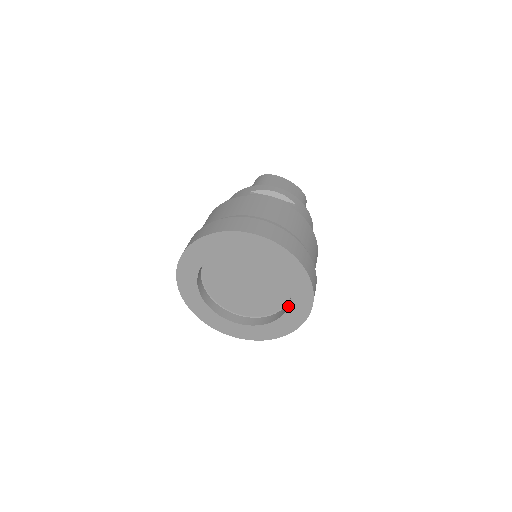
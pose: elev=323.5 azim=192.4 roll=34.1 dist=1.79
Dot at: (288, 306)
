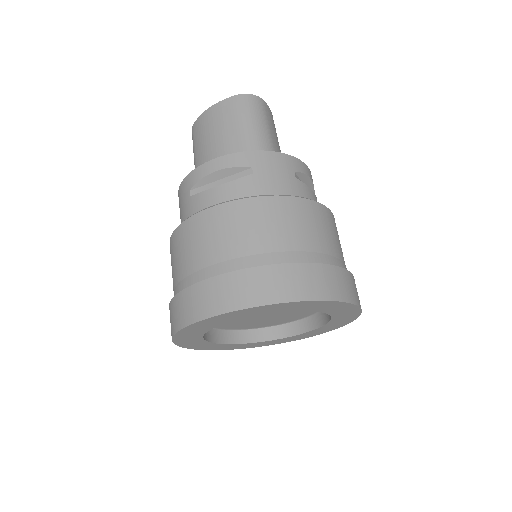
Dot at: (285, 337)
